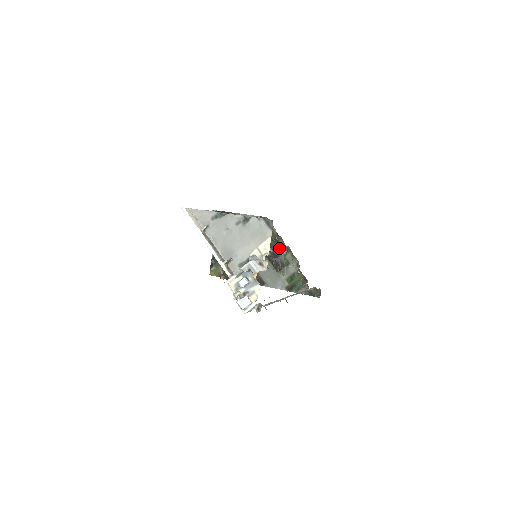
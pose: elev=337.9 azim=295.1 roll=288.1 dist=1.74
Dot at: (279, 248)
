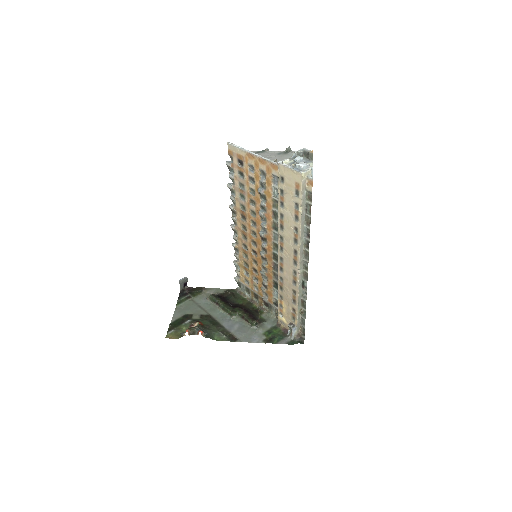
Dot at: (263, 287)
